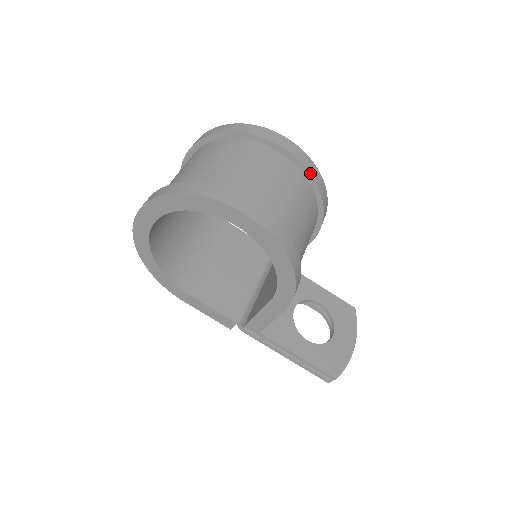
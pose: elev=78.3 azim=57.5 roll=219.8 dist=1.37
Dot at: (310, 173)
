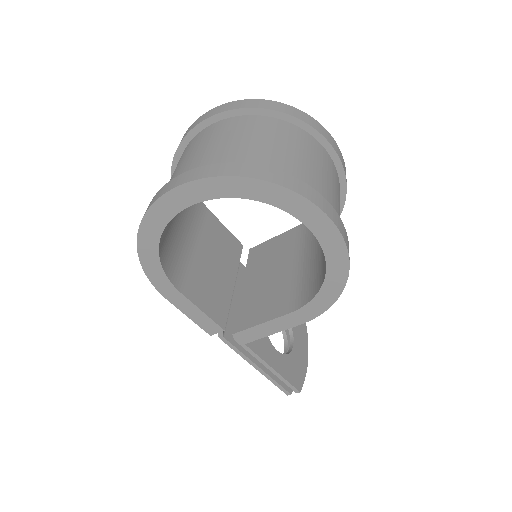
Dot at: (346, 181)
